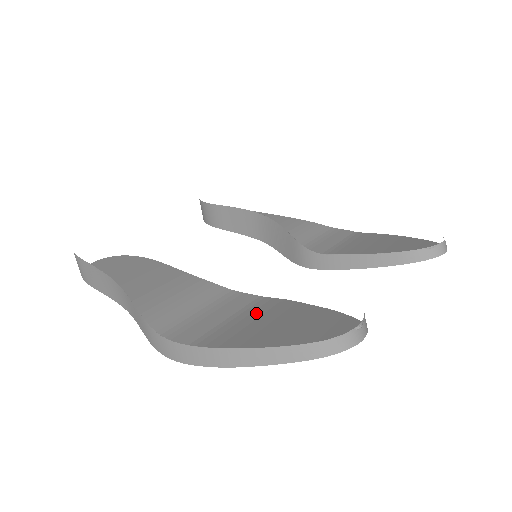
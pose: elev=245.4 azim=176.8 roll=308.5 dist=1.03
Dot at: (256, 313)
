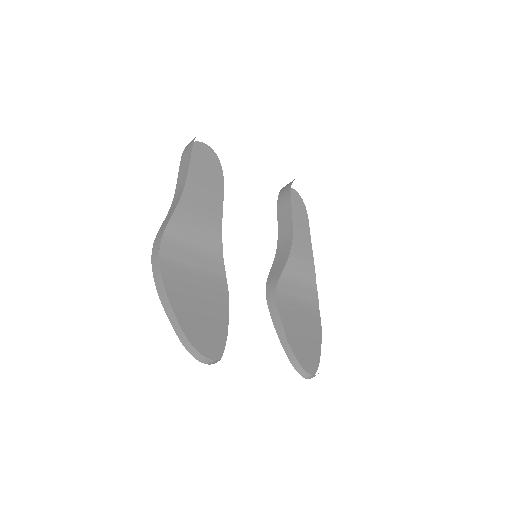
Dot at: (209, 283)
